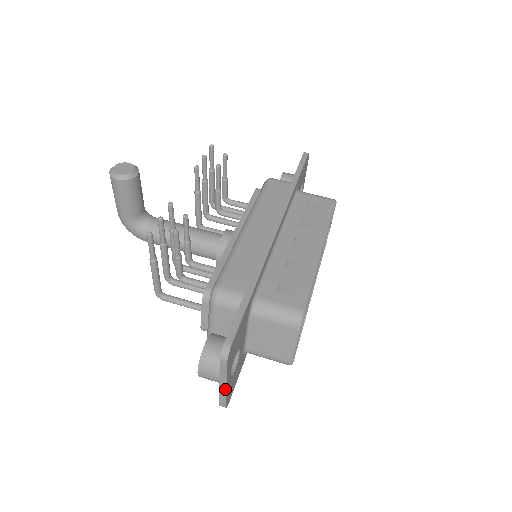
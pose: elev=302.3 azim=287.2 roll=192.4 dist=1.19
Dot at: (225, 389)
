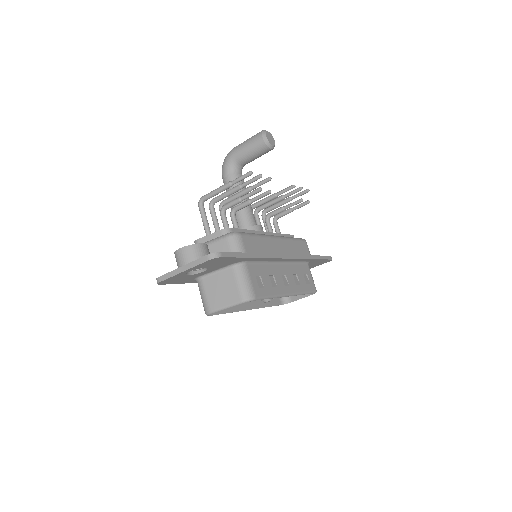
Dot at: (179, 272)
